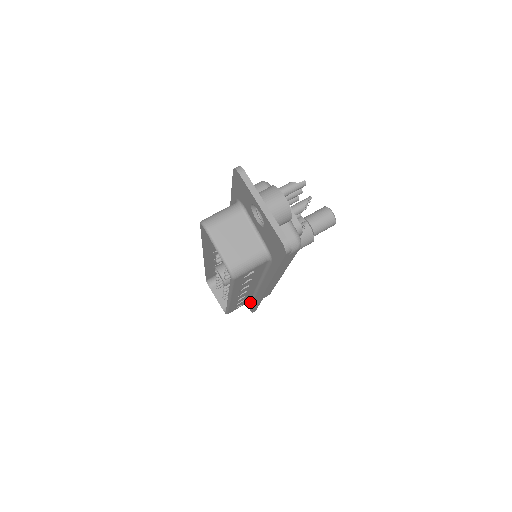
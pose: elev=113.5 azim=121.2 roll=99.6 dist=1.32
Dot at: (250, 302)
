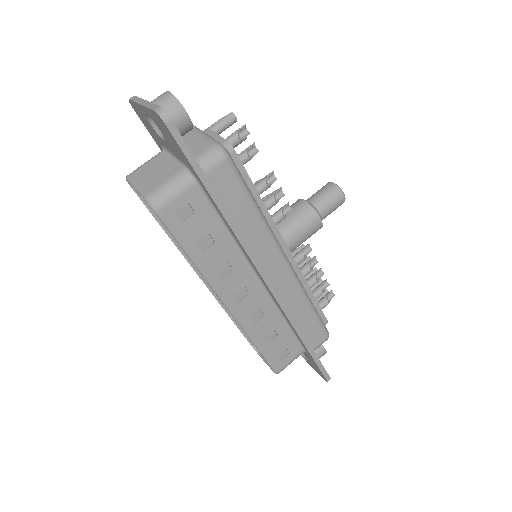
Dot at: (309, 357)
